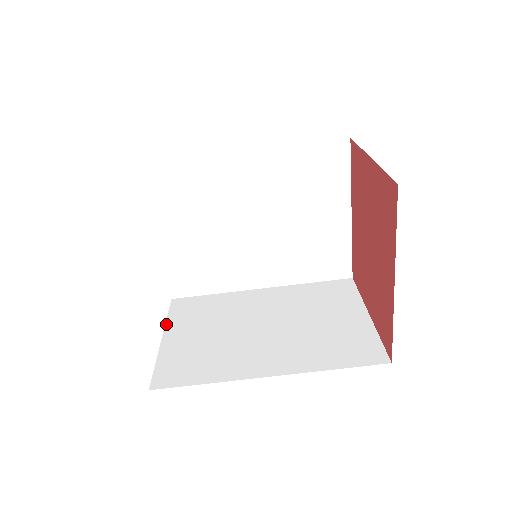
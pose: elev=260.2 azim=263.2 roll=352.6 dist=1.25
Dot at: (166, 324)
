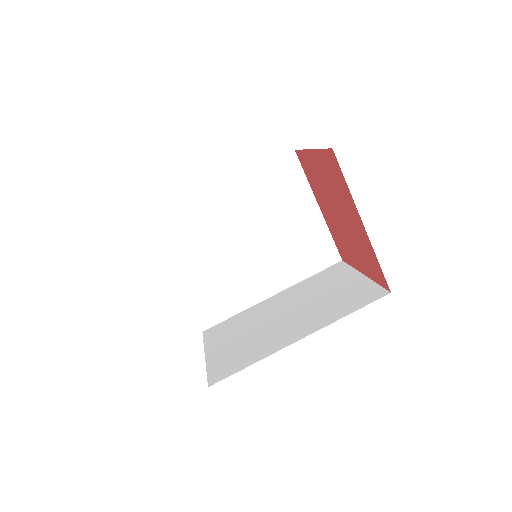
Dot at: (205, 347)
